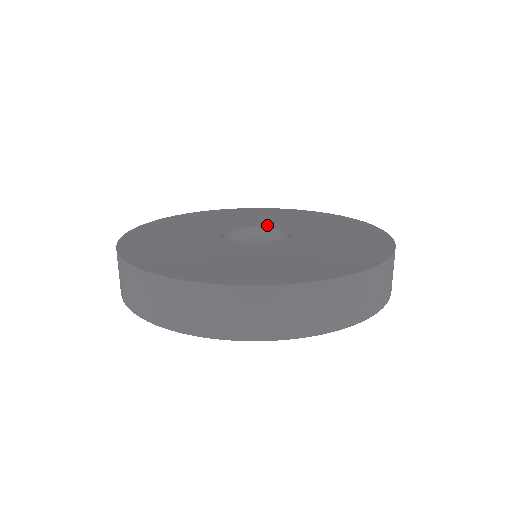
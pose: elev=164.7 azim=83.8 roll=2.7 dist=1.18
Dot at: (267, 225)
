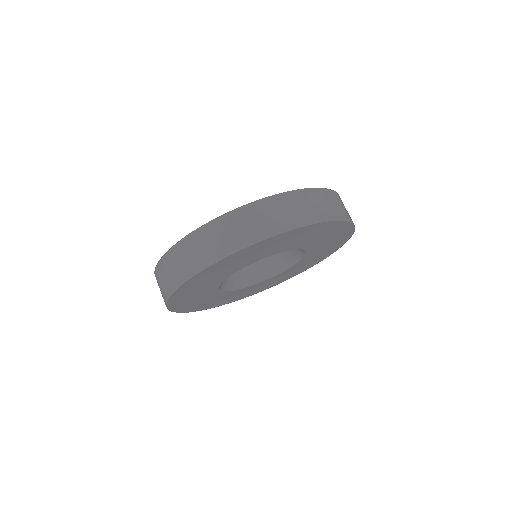
Dot at: occluded
